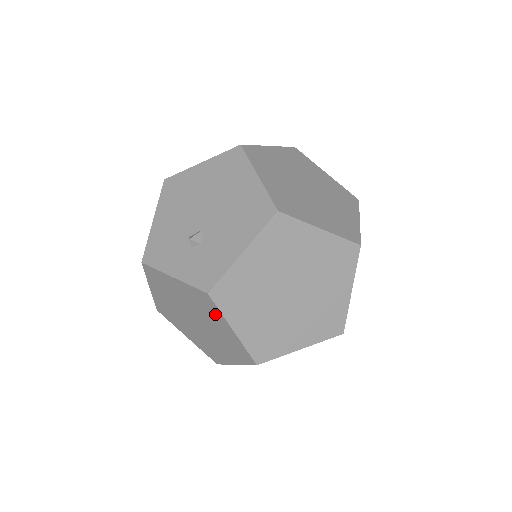
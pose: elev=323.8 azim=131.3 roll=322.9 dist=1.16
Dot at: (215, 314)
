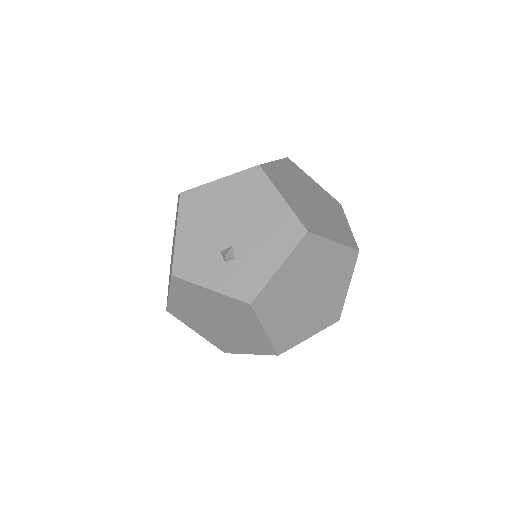
Dot at: (249, 319)
